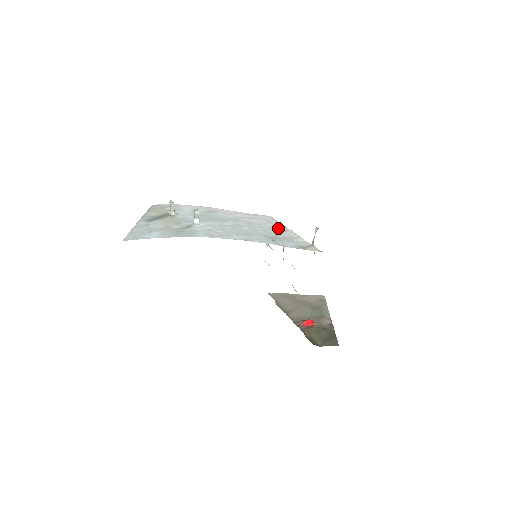
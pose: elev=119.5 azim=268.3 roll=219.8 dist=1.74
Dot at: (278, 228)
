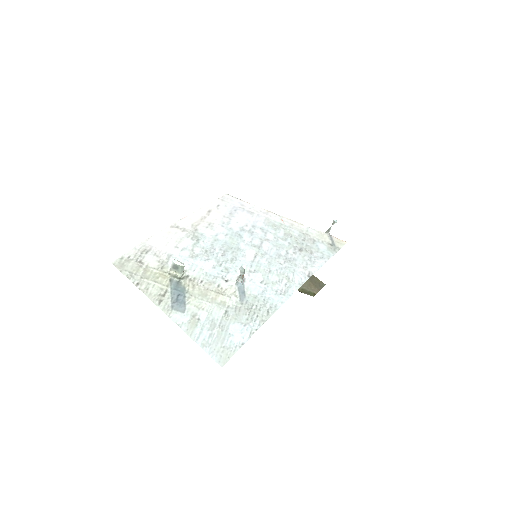
Dot at: (273, 221)
